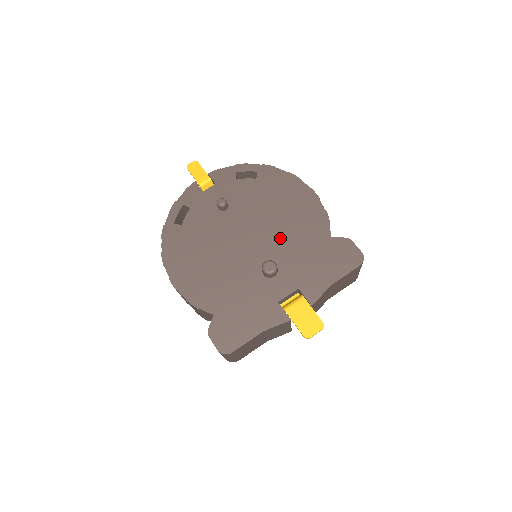
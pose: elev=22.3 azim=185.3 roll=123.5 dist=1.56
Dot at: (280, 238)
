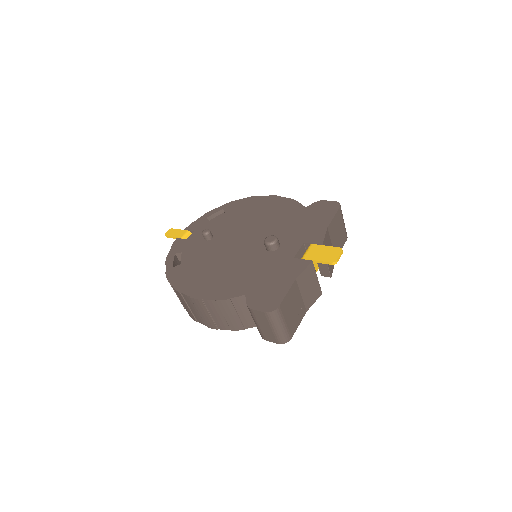
Dot at: (267, 228)
